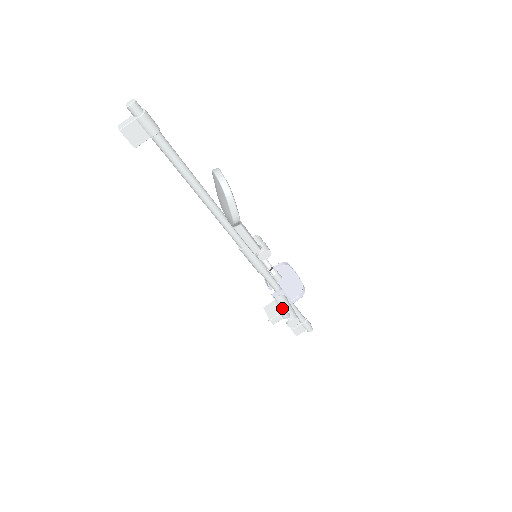
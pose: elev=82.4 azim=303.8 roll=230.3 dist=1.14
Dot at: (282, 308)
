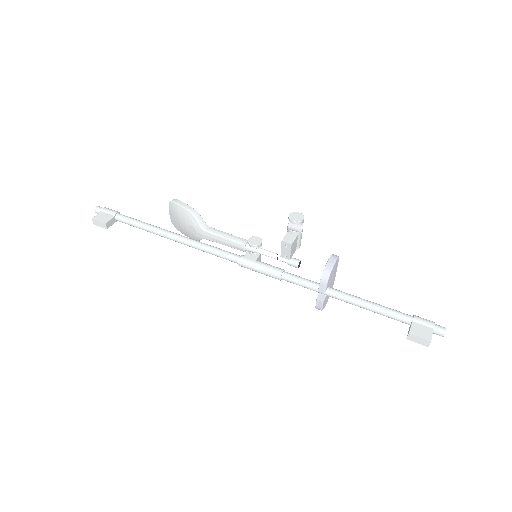
Dot at: occluded
